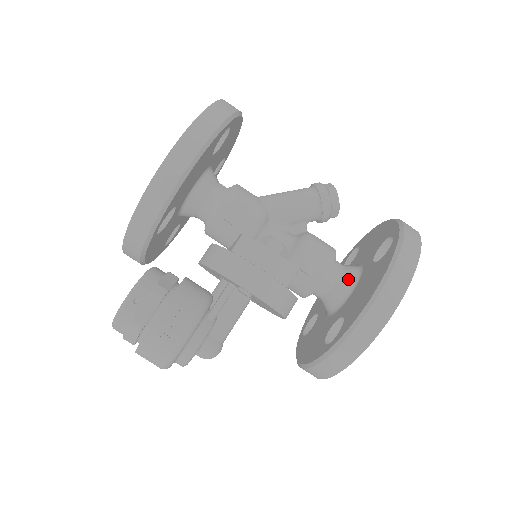
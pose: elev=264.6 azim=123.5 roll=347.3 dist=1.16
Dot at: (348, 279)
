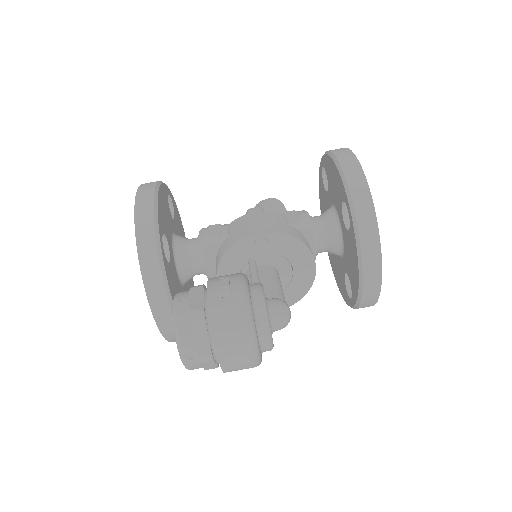
Dot at: (326, 211)
